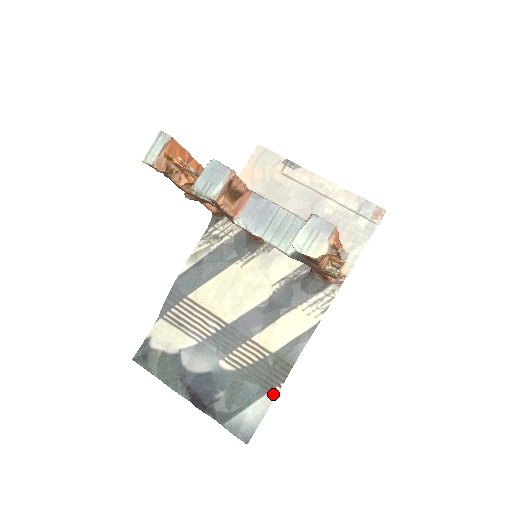
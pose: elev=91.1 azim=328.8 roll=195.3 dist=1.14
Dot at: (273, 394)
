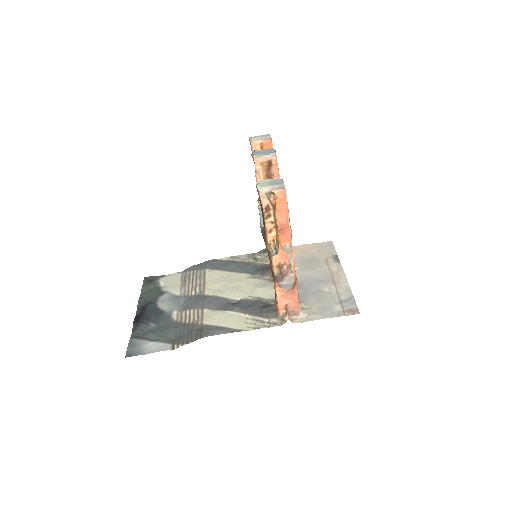
Dot at: (174, 347)
